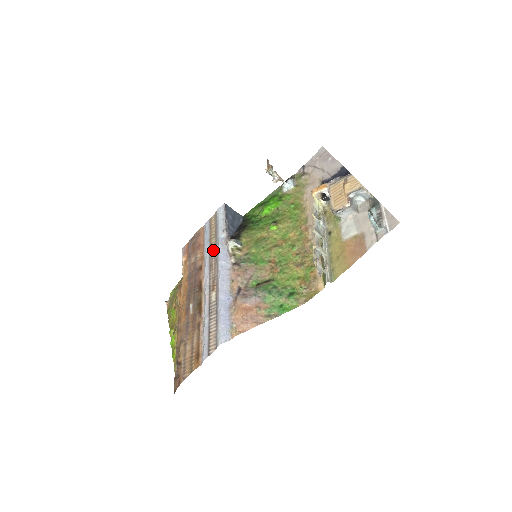
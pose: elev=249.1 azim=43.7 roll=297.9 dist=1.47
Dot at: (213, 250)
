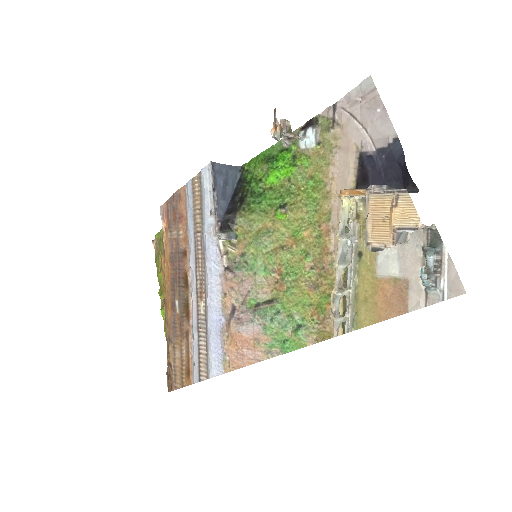
Dot at: (199, 236)
